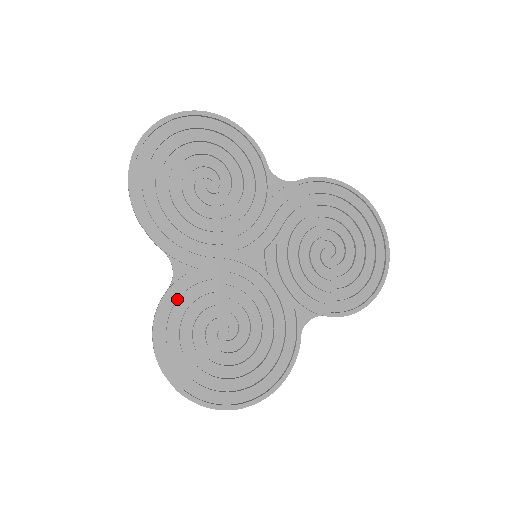
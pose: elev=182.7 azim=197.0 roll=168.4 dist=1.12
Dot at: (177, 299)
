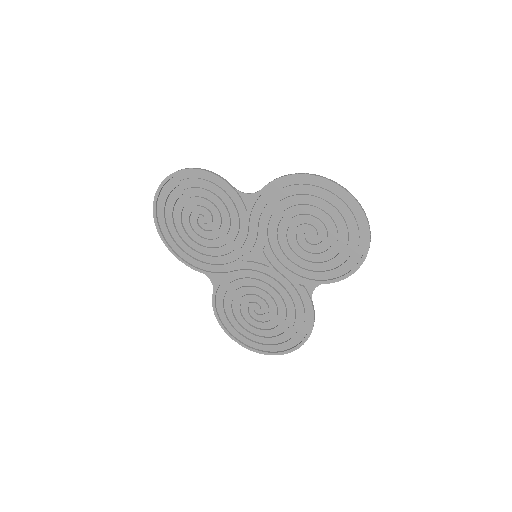
Dot at: (221, 297)
